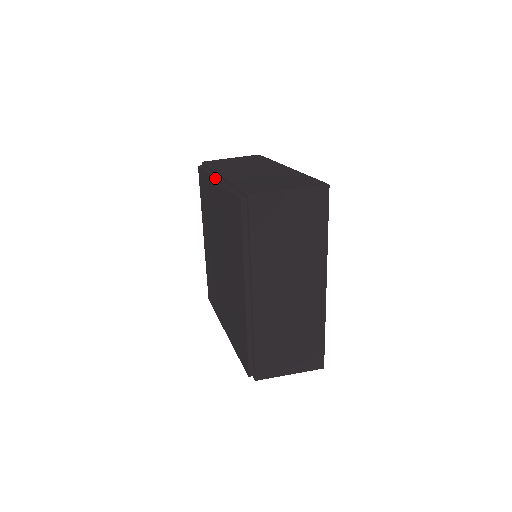
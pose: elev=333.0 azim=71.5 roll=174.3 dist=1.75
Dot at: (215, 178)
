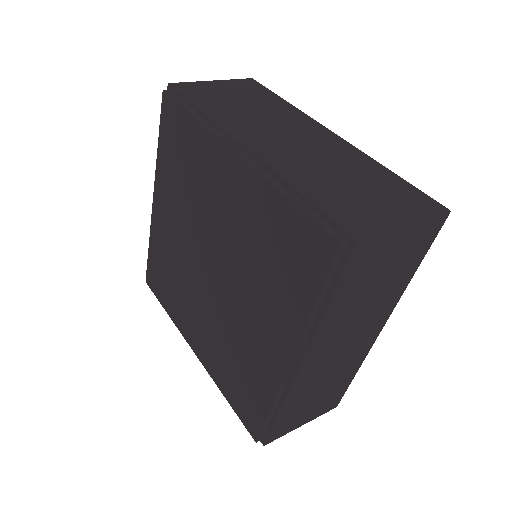
Dot at: (230, 146)
